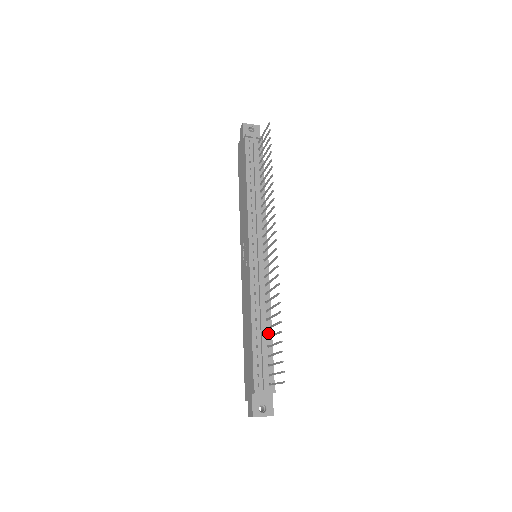
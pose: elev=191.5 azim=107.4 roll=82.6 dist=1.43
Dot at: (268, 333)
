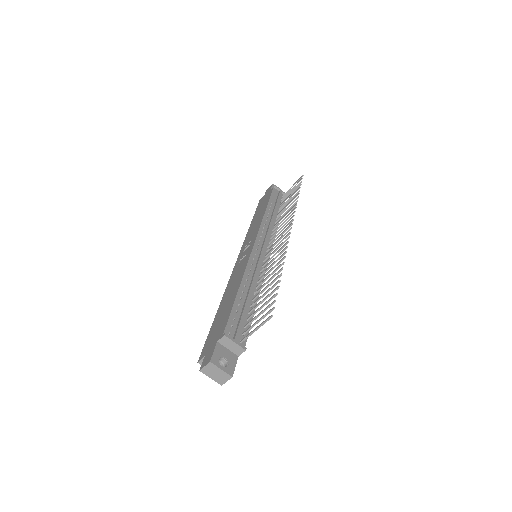
Dot at: occluded
